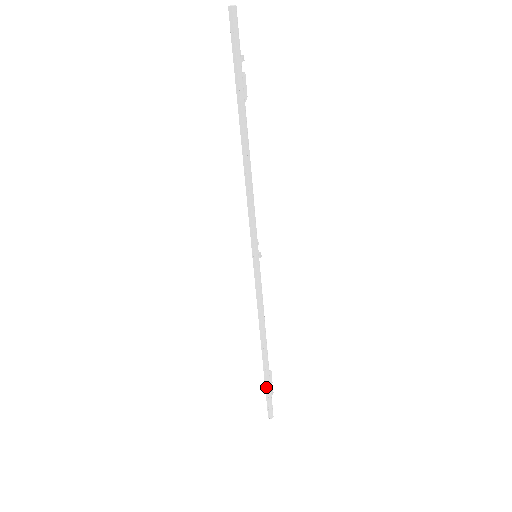
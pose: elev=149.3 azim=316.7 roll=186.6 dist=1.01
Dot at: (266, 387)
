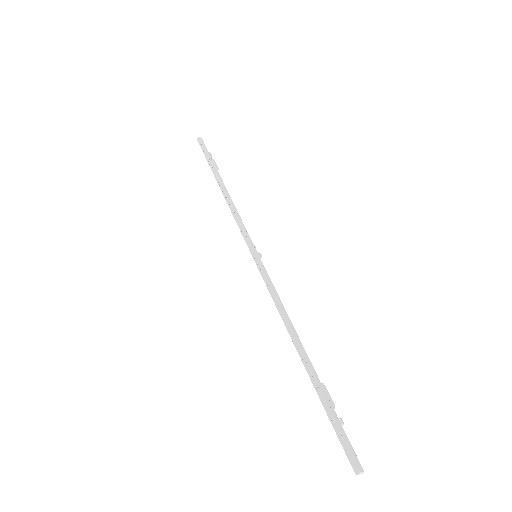
Dot at: (328, 413)
